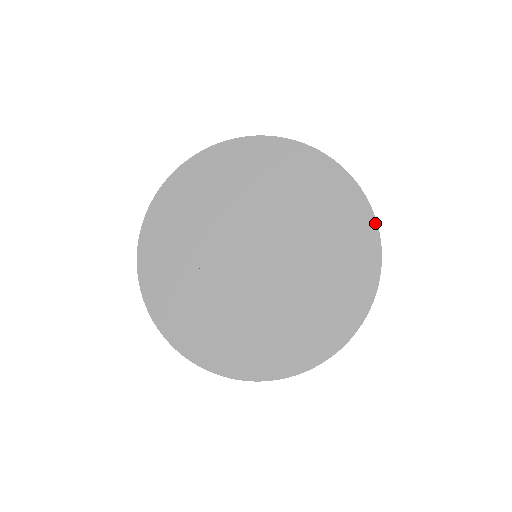
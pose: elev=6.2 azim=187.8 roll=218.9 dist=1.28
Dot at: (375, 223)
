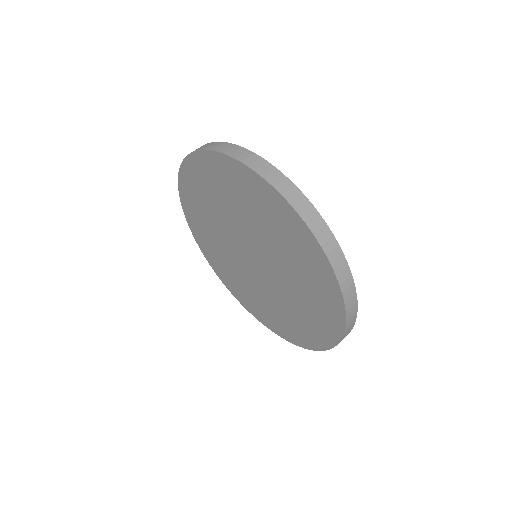
Dot at: (343, 330)
